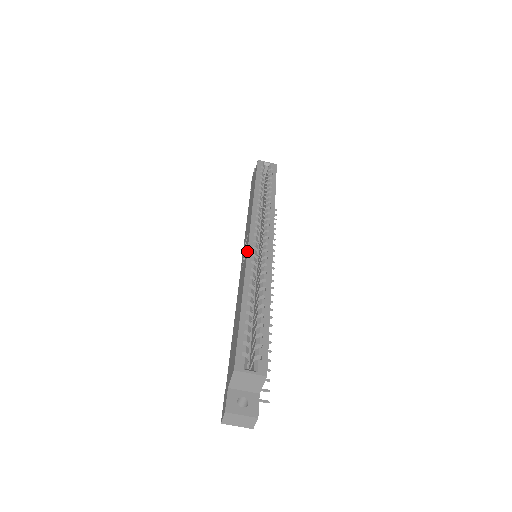
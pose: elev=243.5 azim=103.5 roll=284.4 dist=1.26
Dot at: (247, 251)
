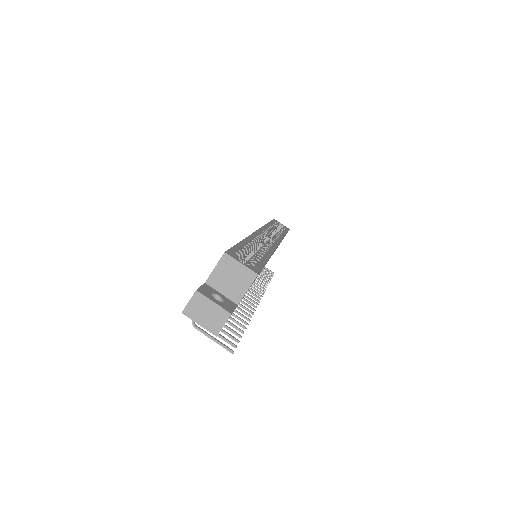
Dot at: (255, 231)
